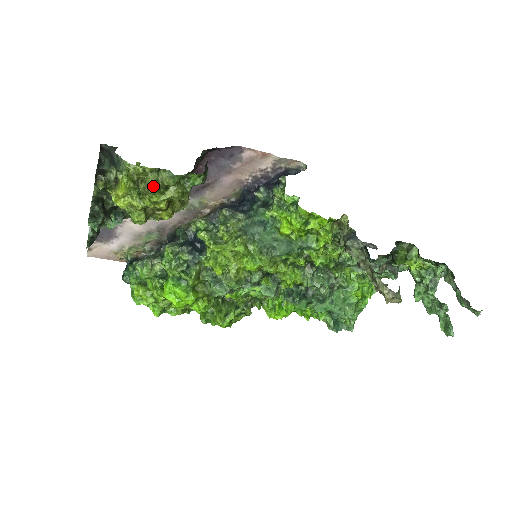
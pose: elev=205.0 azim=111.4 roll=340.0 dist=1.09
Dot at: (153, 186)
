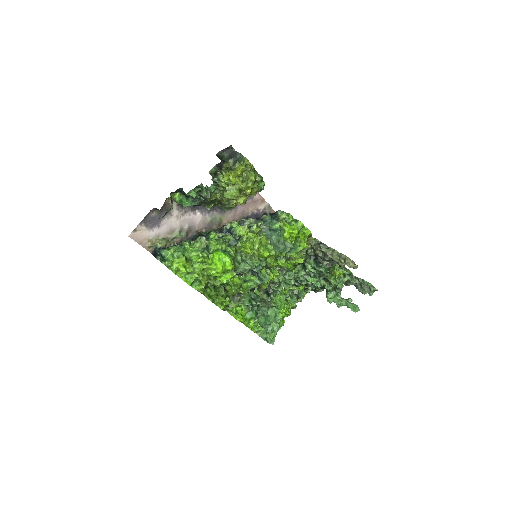
Dot at: (254, 176)
